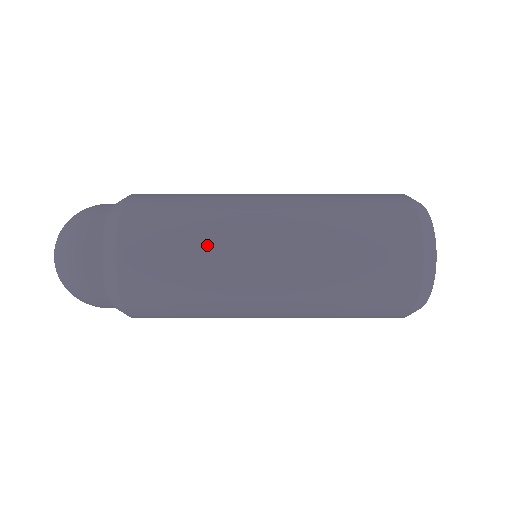
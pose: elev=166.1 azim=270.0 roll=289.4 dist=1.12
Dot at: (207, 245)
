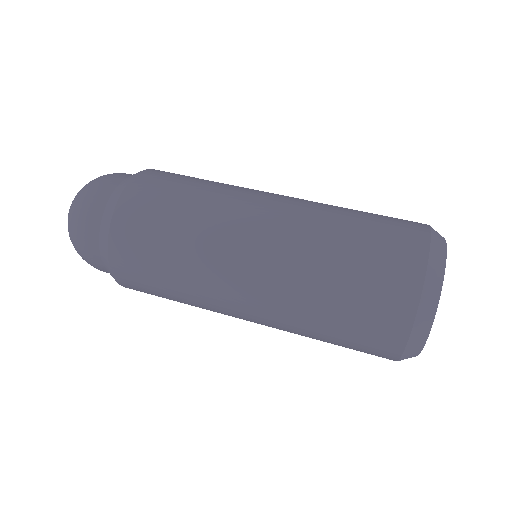
Dot at: (194, 305)
